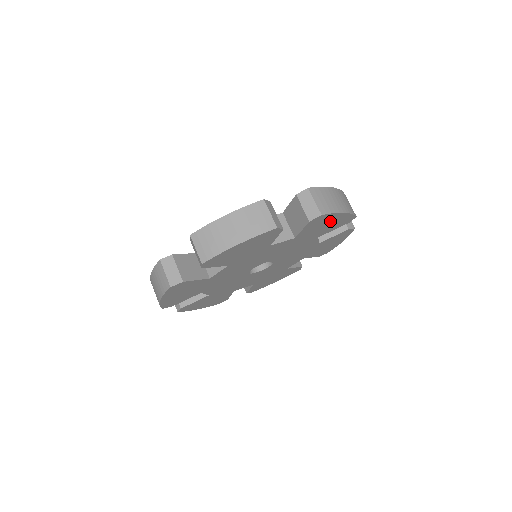
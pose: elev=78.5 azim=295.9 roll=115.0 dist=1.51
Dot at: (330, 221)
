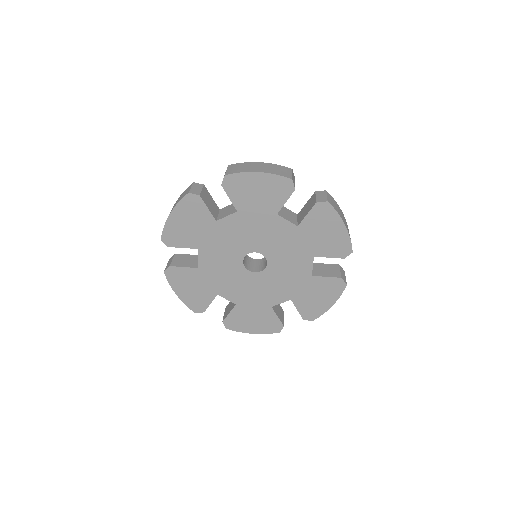
Dot at: (331, 229)
